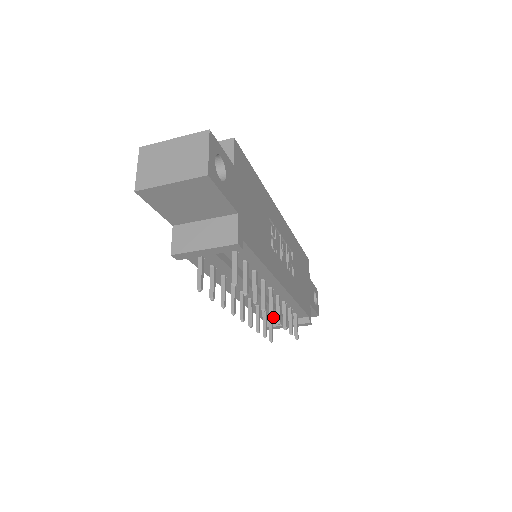
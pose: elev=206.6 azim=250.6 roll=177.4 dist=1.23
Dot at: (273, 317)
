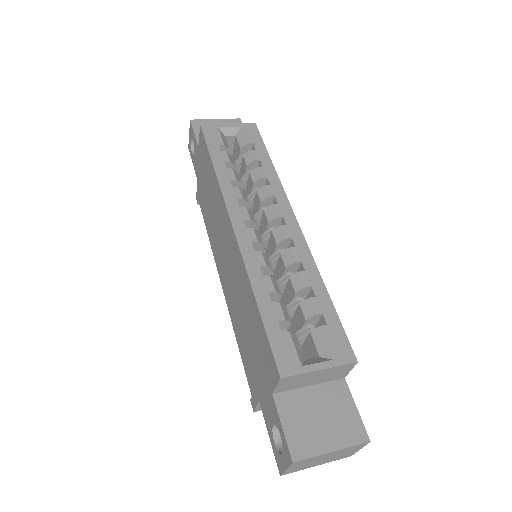
Dot at: occluded
